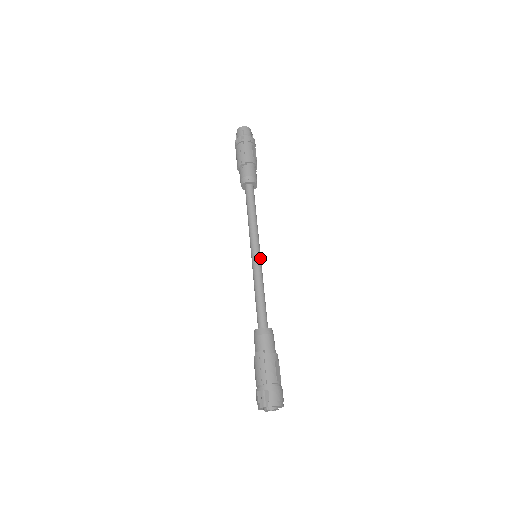
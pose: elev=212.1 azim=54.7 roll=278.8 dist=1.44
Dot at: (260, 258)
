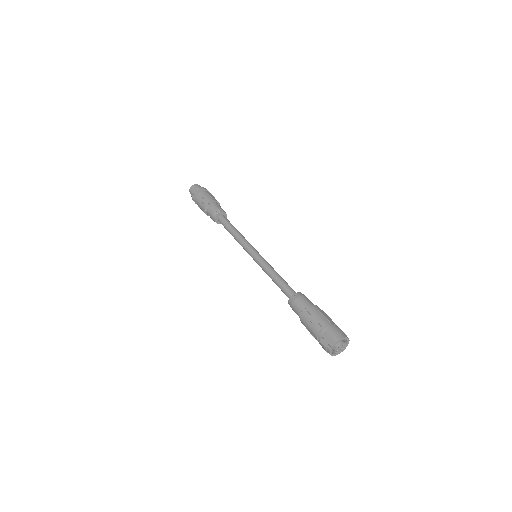
Dot at: (260, 255)
